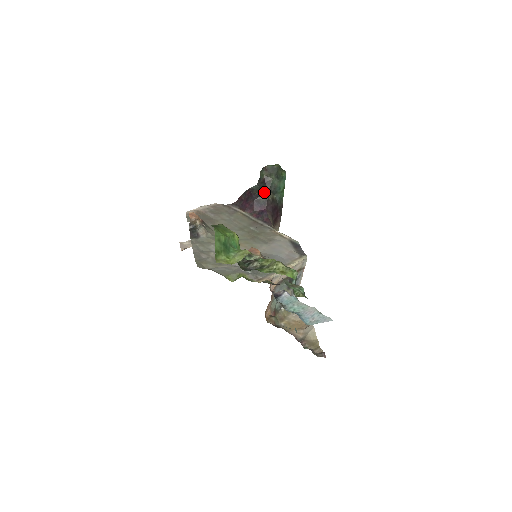
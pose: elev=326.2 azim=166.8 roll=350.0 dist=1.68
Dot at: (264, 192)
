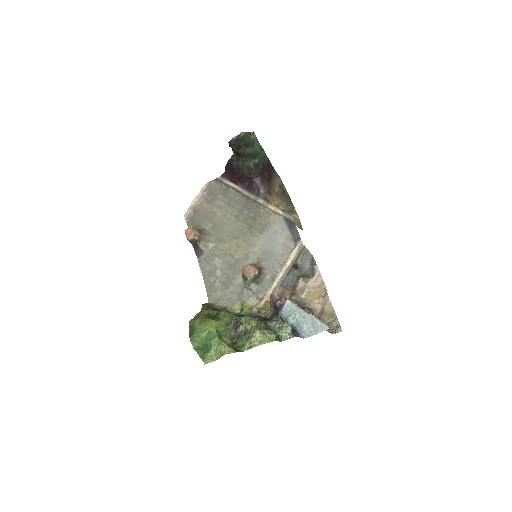
Dot at: (243, 163)
